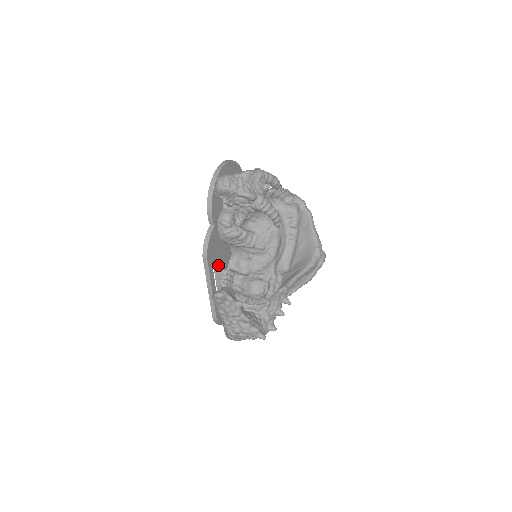
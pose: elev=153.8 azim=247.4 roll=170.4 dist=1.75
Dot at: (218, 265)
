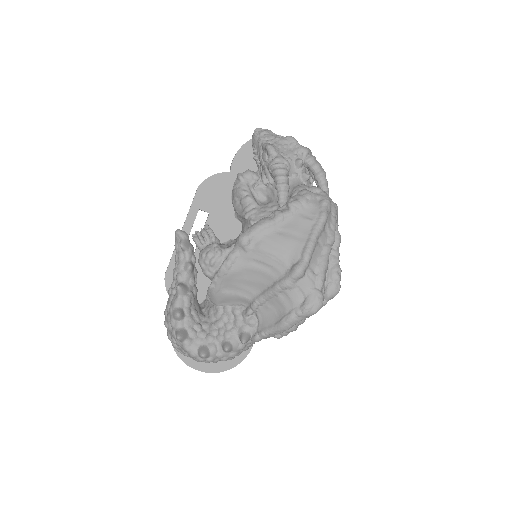
Dot at: (209, 219)
